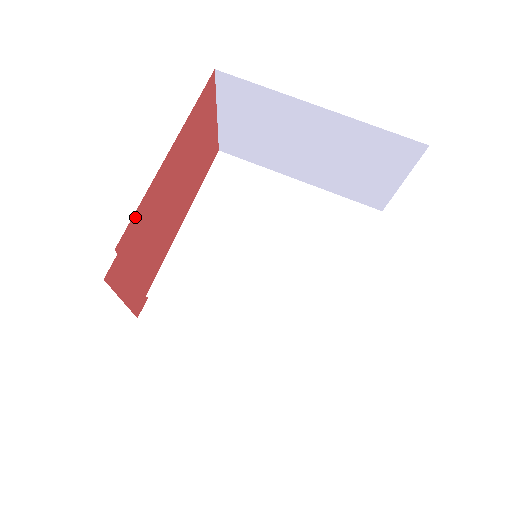
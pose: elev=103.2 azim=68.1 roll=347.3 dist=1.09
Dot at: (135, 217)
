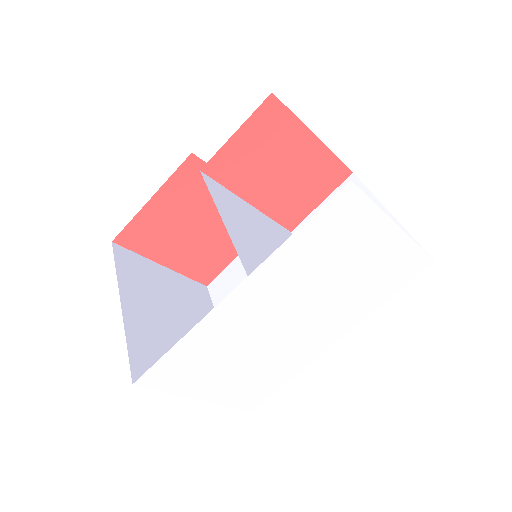
Dot at: (285, 112)
